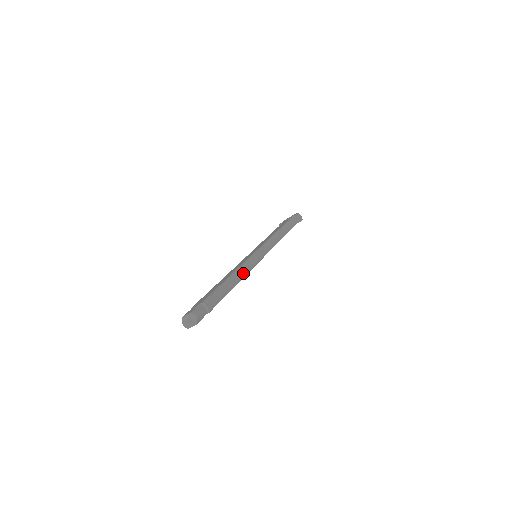
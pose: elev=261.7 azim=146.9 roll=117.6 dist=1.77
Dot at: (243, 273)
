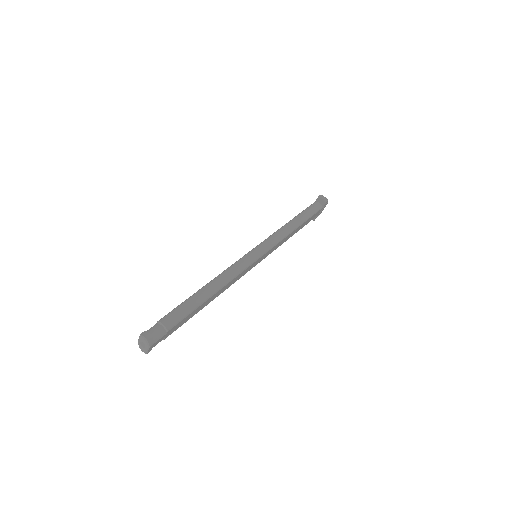
Dot at: (226, 278)
